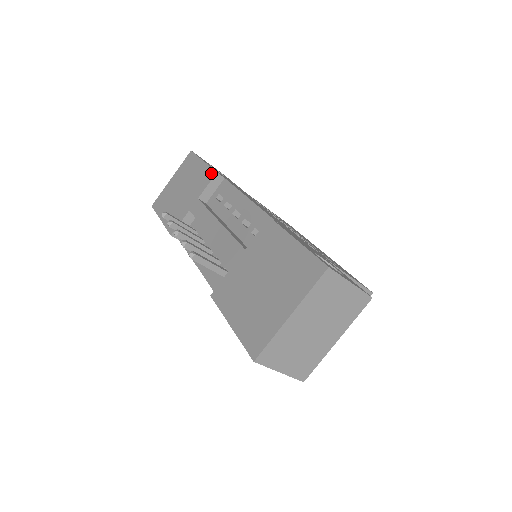
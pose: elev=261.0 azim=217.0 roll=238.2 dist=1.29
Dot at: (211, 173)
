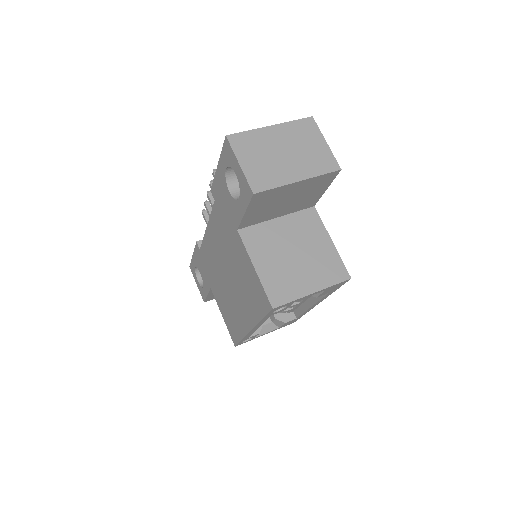
Dot at: occluded
